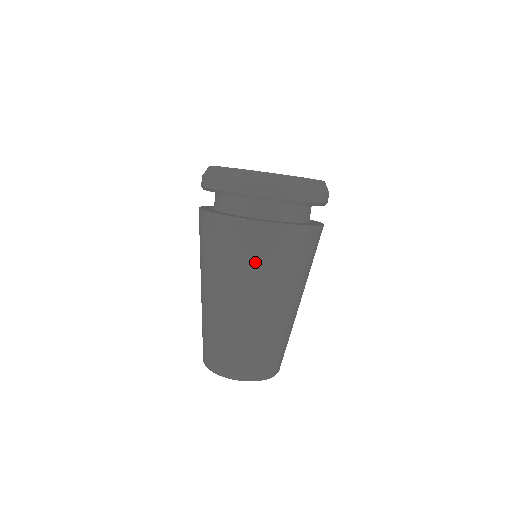
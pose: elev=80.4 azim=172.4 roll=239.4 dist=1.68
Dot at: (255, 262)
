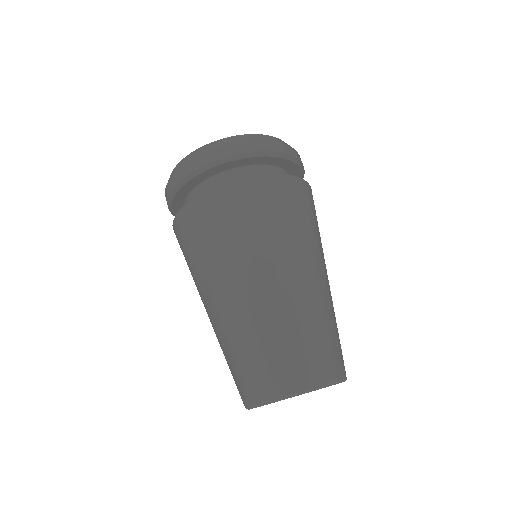
Dot at: (271, 223)
